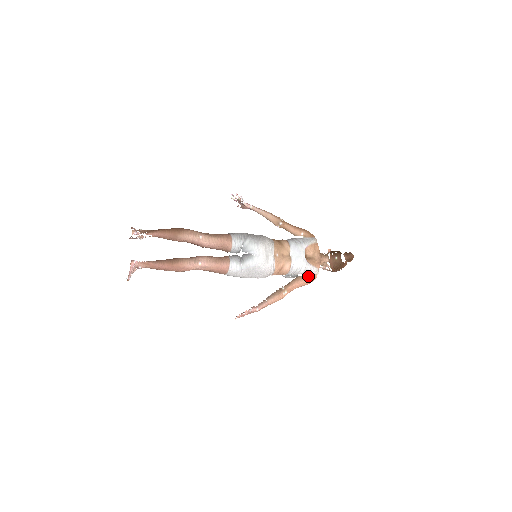
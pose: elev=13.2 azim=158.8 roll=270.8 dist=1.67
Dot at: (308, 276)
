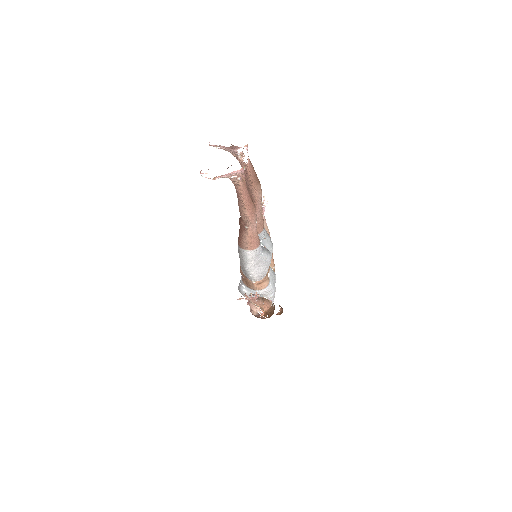
Dot at: (271, 303)
